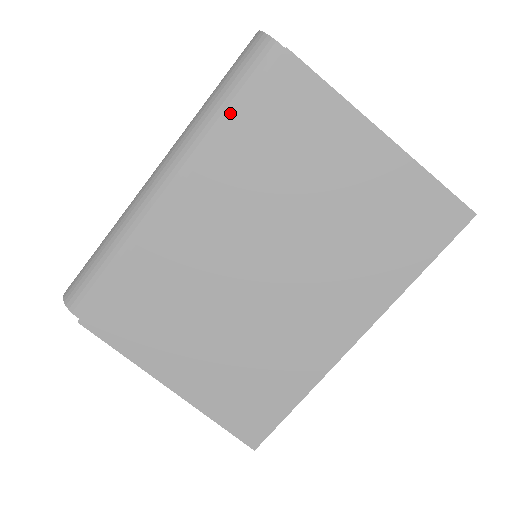
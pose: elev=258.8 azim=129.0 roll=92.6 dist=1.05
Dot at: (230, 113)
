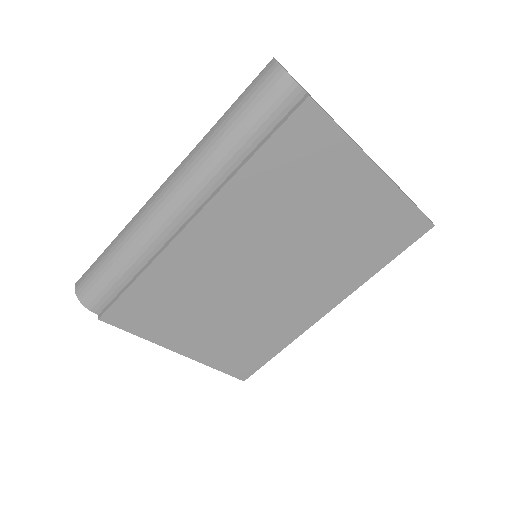
Dot at: (247, 149)
